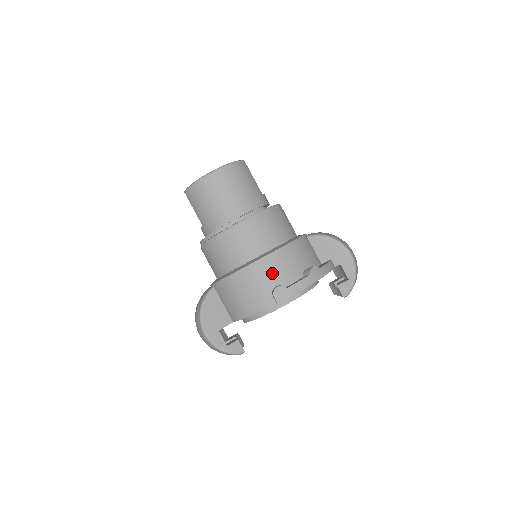
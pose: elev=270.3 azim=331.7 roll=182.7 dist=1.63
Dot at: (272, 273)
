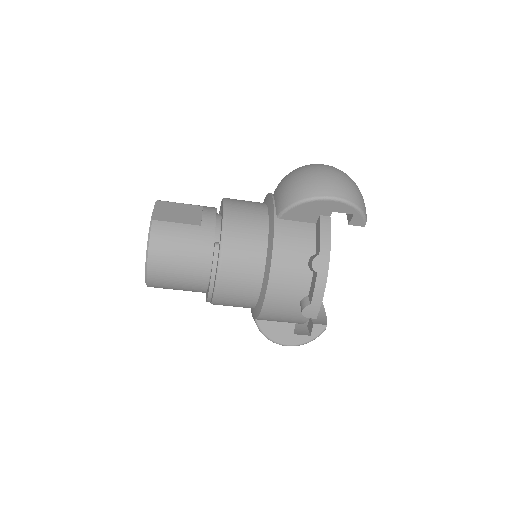
Dot at: (286, 298)
